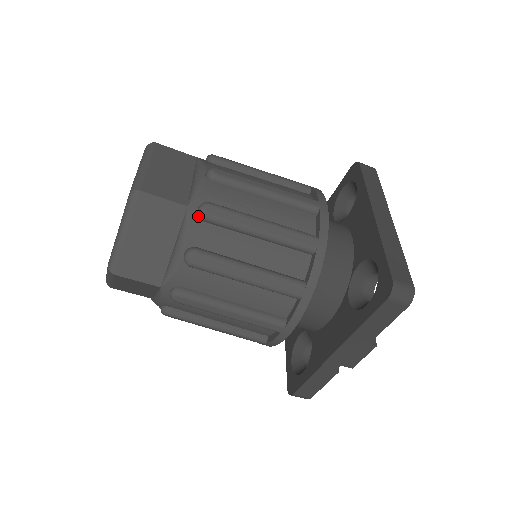
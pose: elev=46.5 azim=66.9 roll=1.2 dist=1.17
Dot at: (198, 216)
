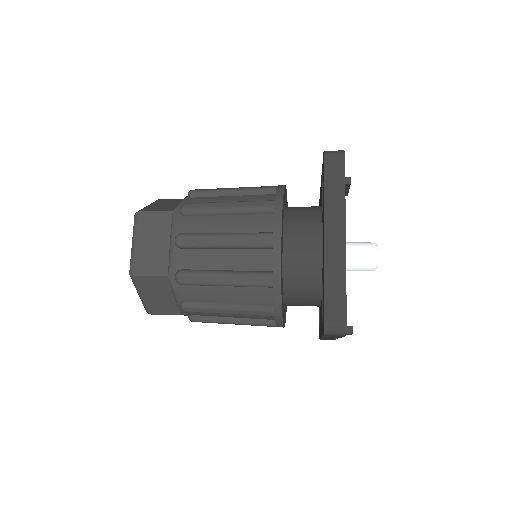
Dot at: (177, 281)
